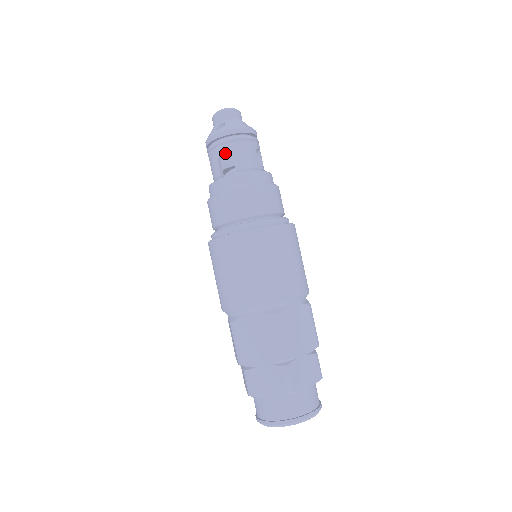
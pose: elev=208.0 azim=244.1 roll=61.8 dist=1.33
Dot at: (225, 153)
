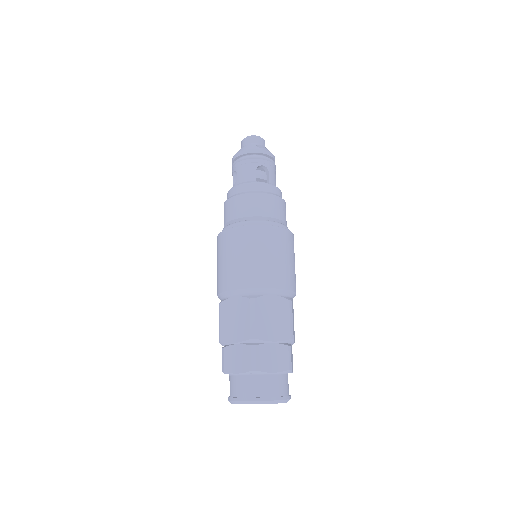
Dot at: (261, 166)
